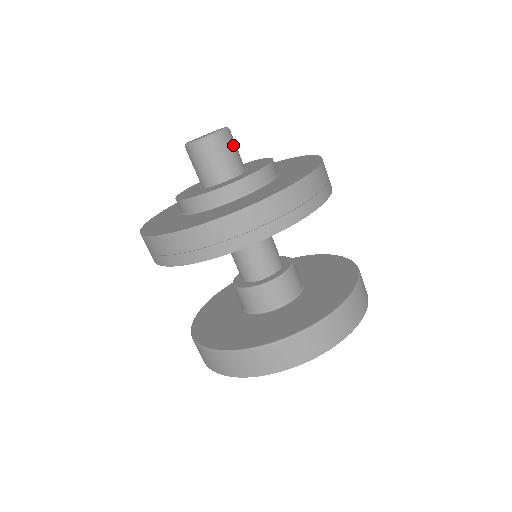
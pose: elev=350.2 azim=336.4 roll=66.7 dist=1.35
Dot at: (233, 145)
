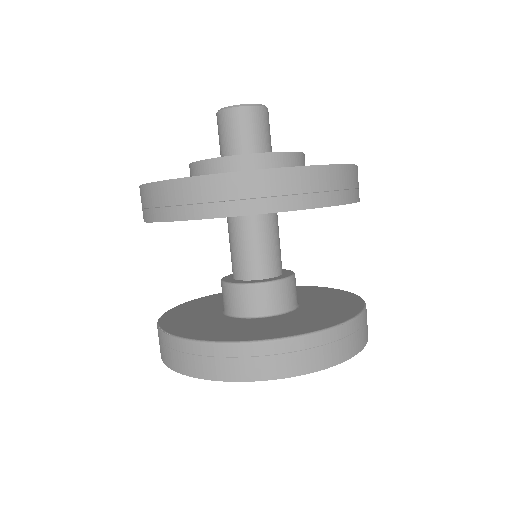
Dot at: occluded
